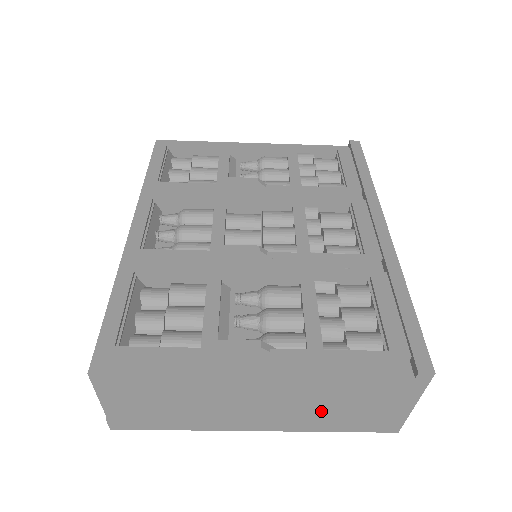
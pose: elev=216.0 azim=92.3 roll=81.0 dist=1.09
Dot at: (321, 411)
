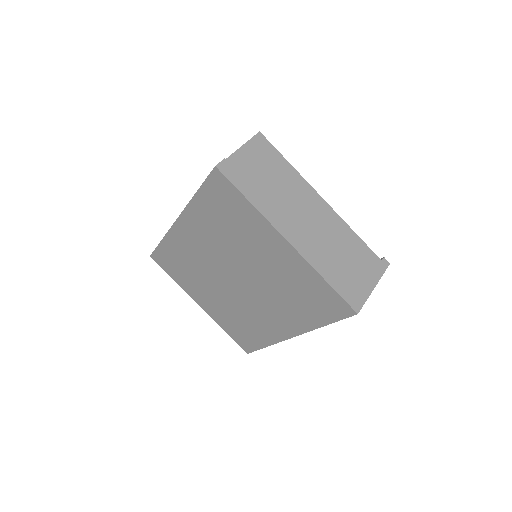
Dot at: (332, 252)
